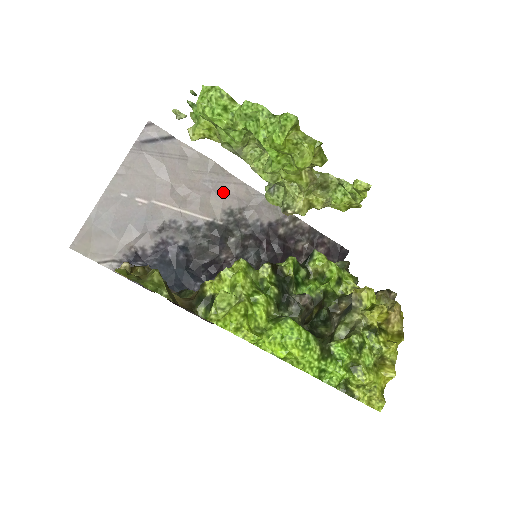
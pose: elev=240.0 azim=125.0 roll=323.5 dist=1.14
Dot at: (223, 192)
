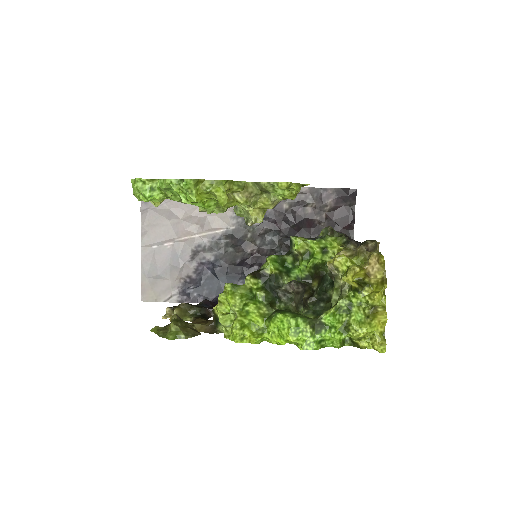
Dot at: occluded
